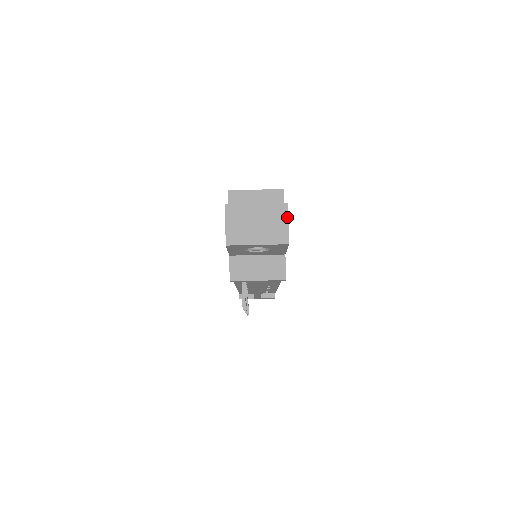
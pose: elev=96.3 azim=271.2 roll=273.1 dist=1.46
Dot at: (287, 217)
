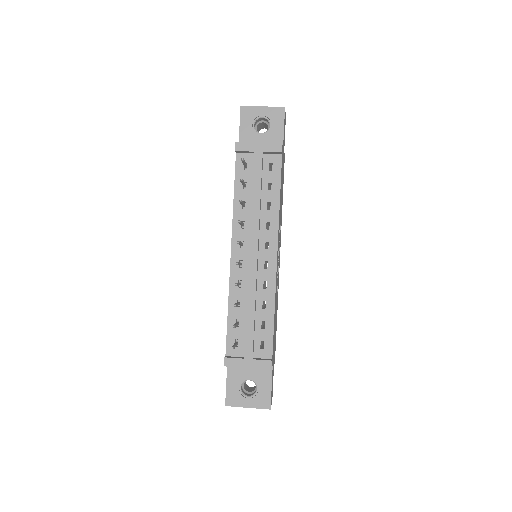
Dot at: (285, 114)
